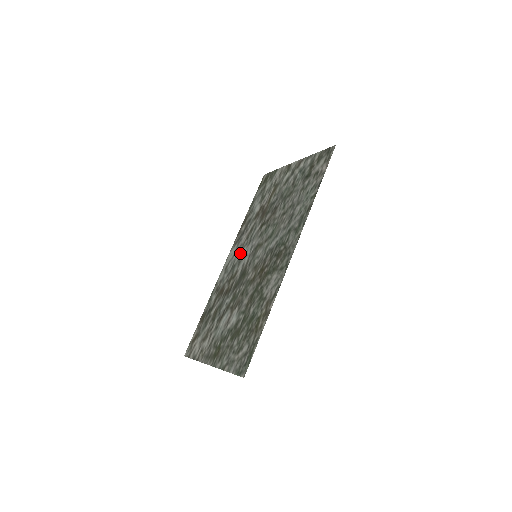
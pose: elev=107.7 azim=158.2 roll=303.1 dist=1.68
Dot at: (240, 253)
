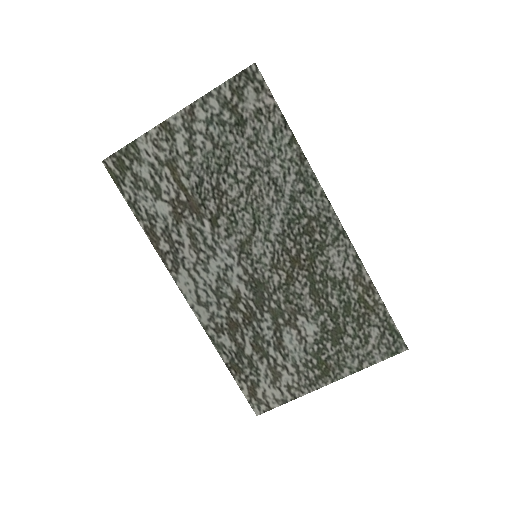
Dot at: (210, 272)
